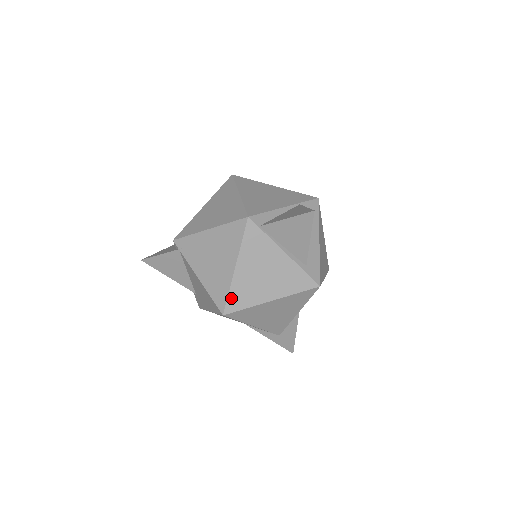
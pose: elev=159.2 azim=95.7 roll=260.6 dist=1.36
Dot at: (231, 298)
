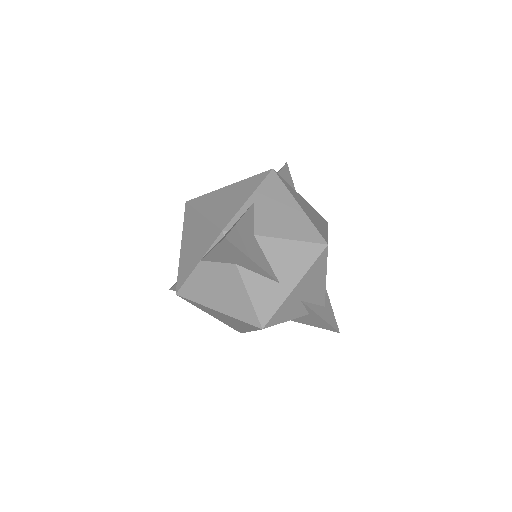
Dot at: occluded
